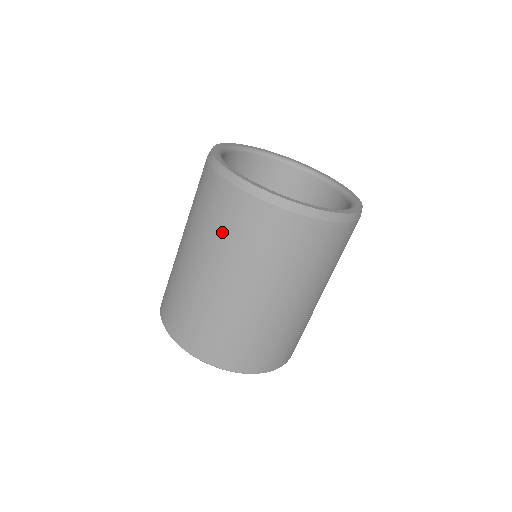
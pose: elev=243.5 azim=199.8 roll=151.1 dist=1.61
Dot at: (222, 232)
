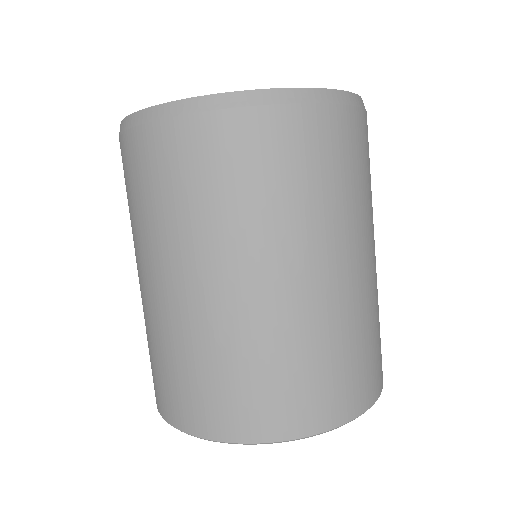
Dot at: (177, 203)
